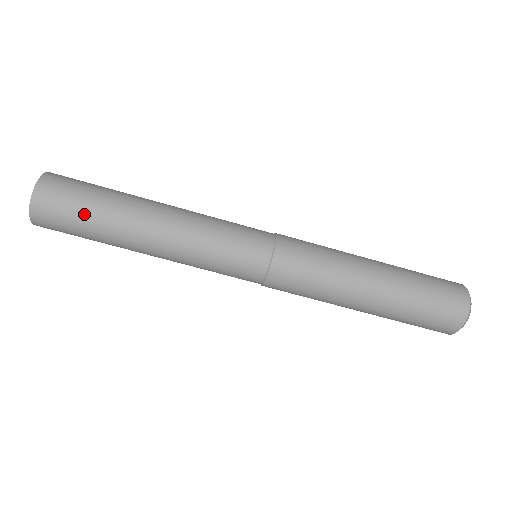
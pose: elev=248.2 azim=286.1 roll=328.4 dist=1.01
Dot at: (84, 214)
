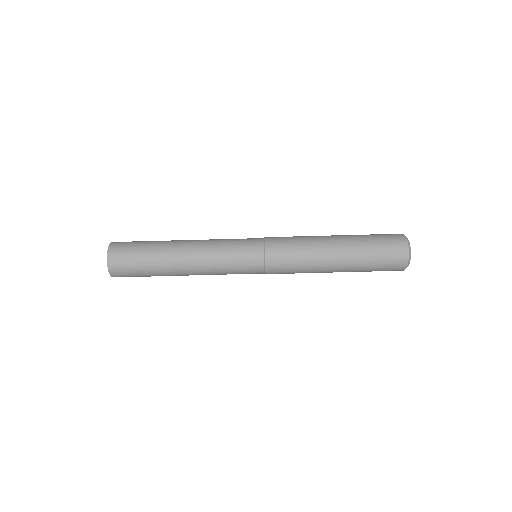
Dot at: (141, 255)
